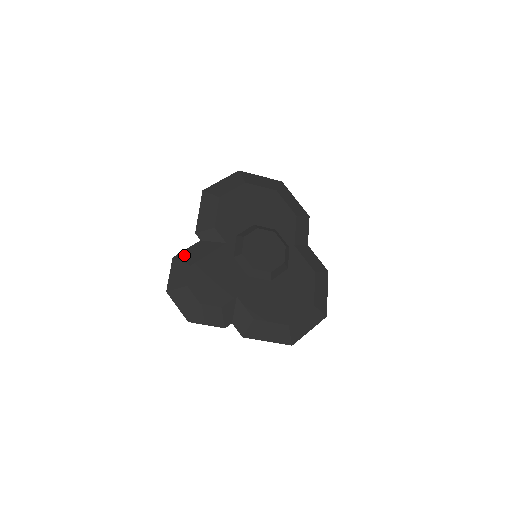
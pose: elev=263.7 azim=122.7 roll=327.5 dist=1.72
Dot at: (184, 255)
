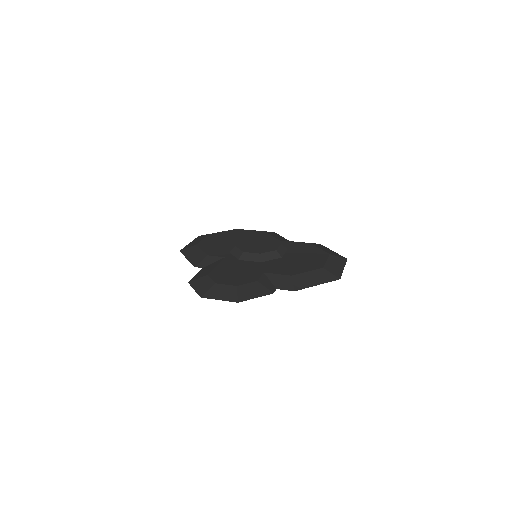
Dot at: (196, 277)
